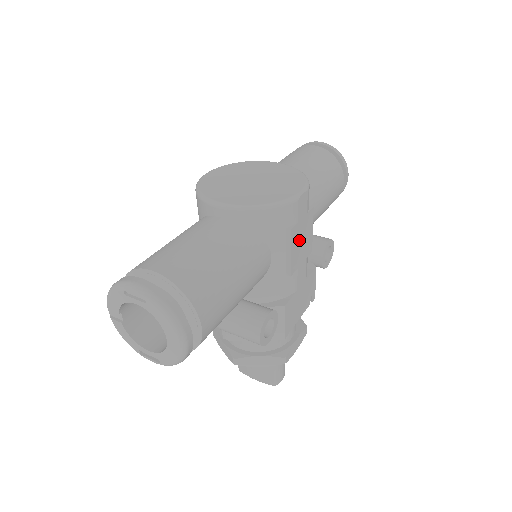
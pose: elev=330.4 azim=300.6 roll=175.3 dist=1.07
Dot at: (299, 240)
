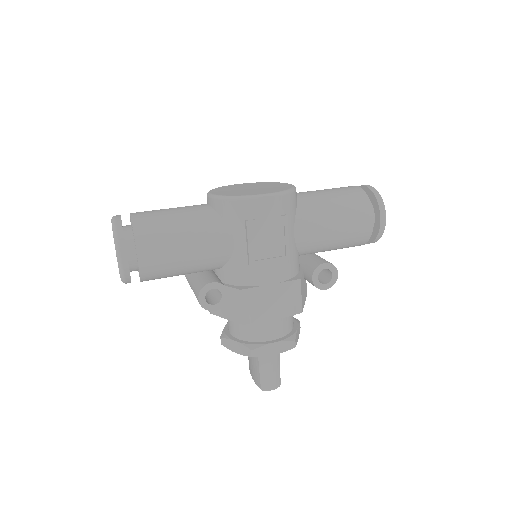
Dot at: (266, 238)
